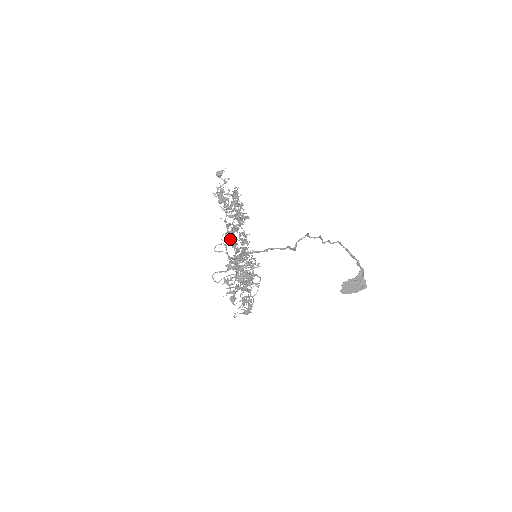
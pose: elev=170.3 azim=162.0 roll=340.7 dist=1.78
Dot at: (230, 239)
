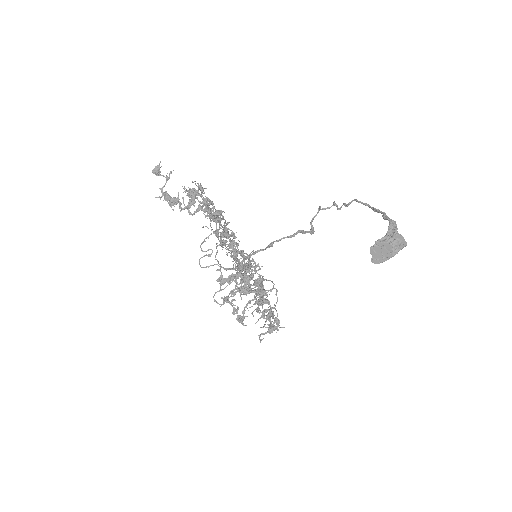
Dot at: (216, 247)
